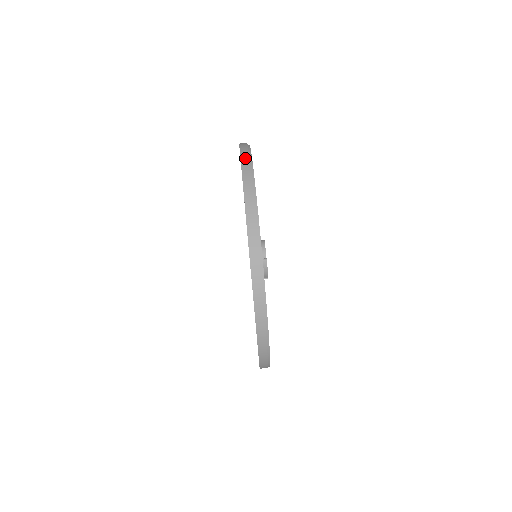
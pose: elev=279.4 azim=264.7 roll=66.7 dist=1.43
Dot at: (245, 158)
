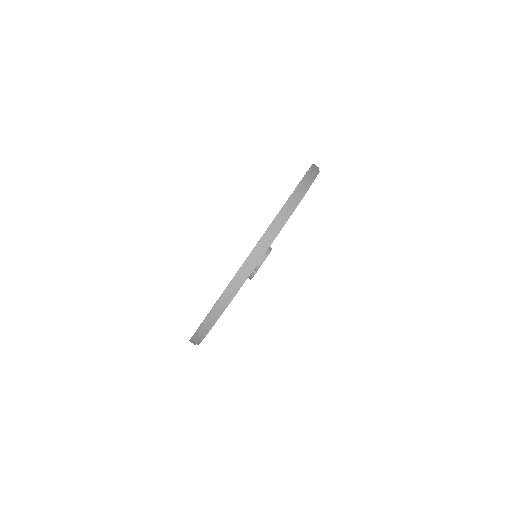
Dot at: (283, 215)
